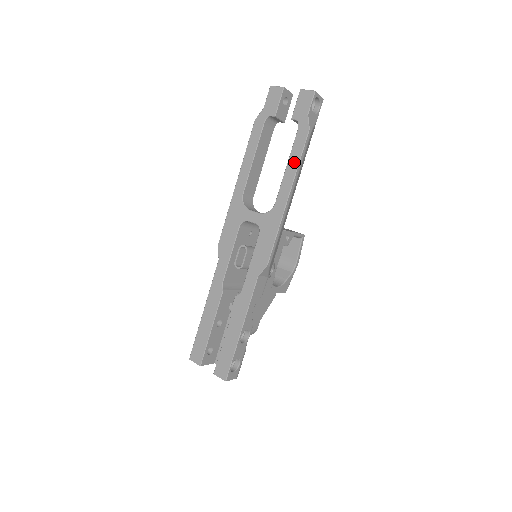
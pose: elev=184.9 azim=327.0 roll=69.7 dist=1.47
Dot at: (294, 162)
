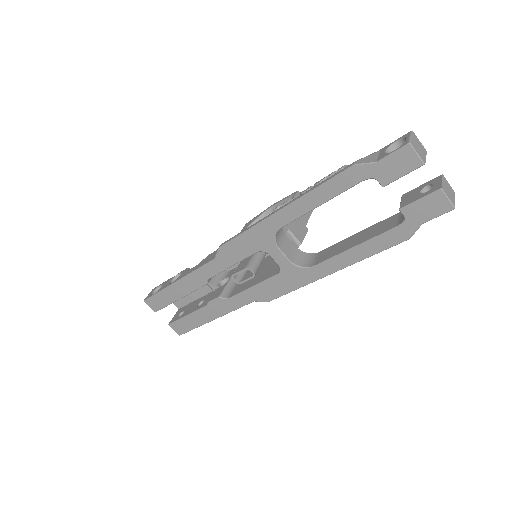
Dot at: (364, 253)
